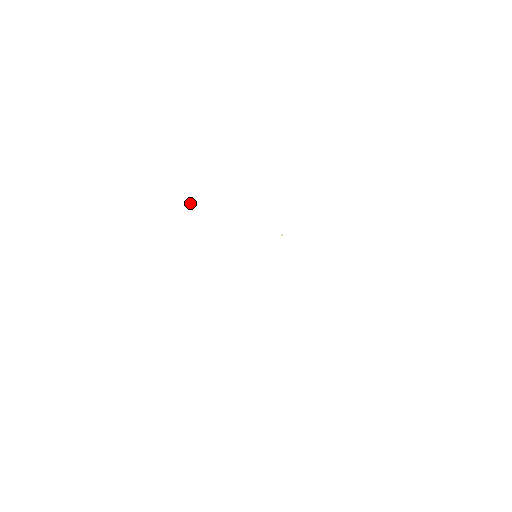
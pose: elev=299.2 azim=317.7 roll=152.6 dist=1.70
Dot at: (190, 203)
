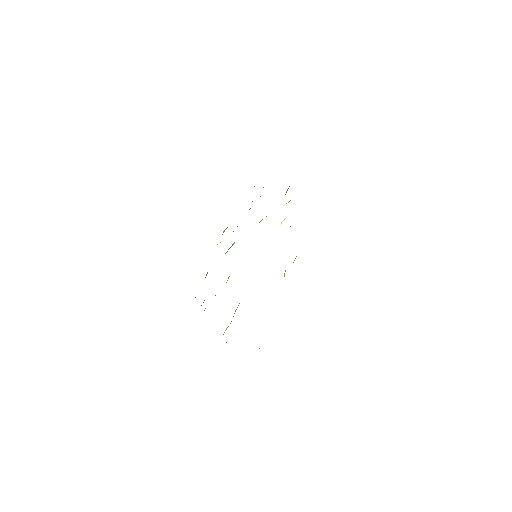
Dot at: occluded
